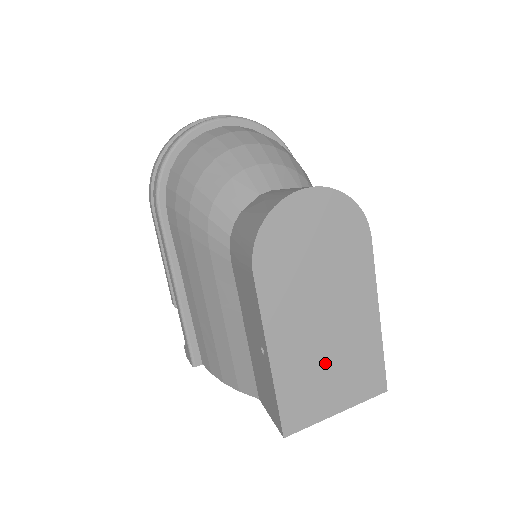
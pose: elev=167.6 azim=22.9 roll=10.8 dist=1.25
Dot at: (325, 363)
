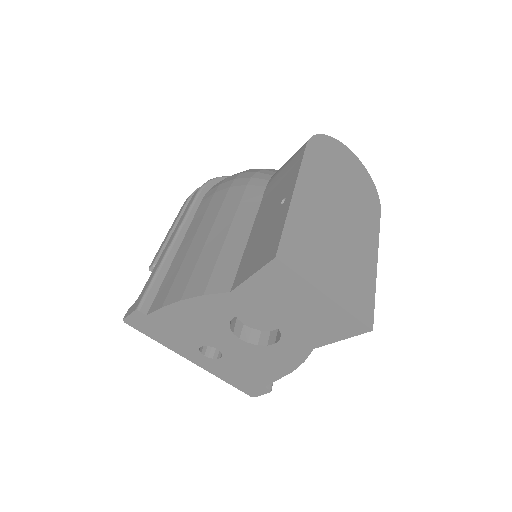
Dot at: (330, 244)
